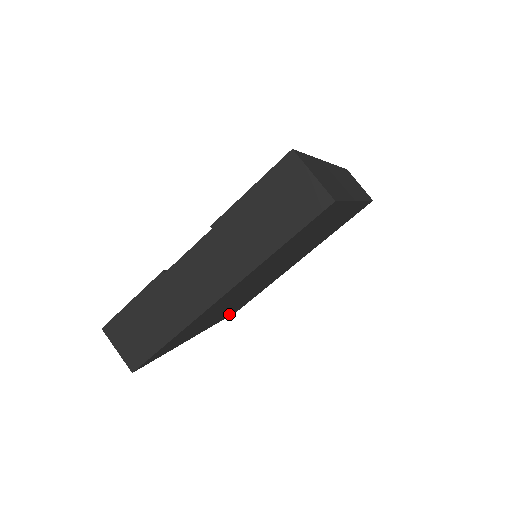
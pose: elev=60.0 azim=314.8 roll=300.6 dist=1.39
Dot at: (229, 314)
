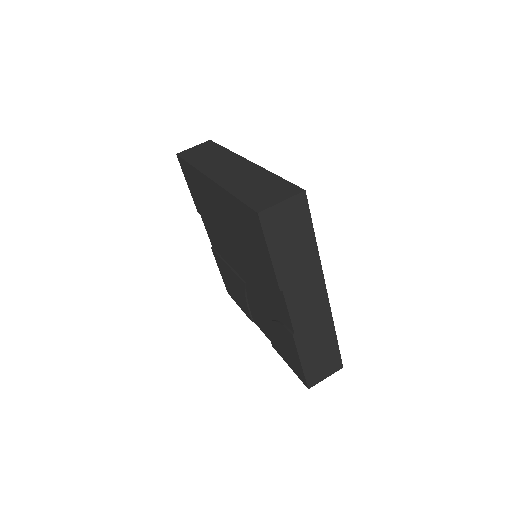
Dot at: occluded
